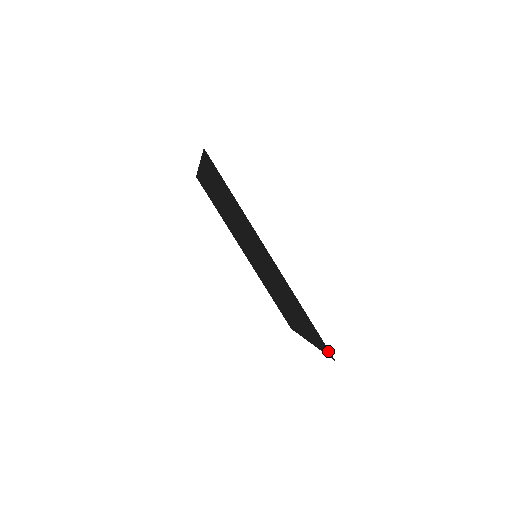
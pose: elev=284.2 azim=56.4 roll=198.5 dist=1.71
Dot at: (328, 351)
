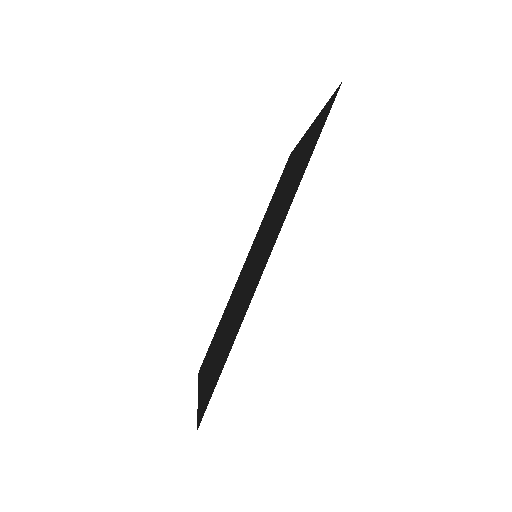
Dot at: (204, 412)
